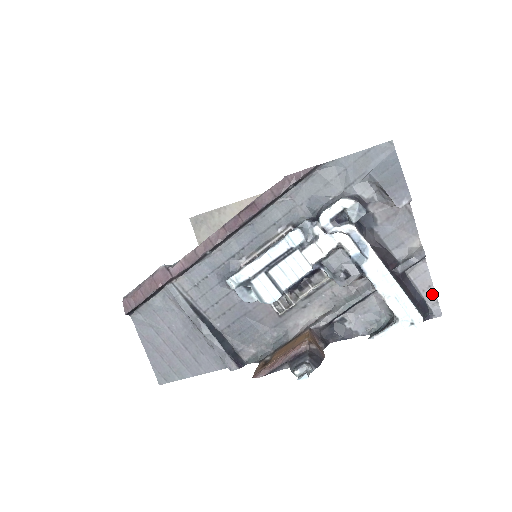
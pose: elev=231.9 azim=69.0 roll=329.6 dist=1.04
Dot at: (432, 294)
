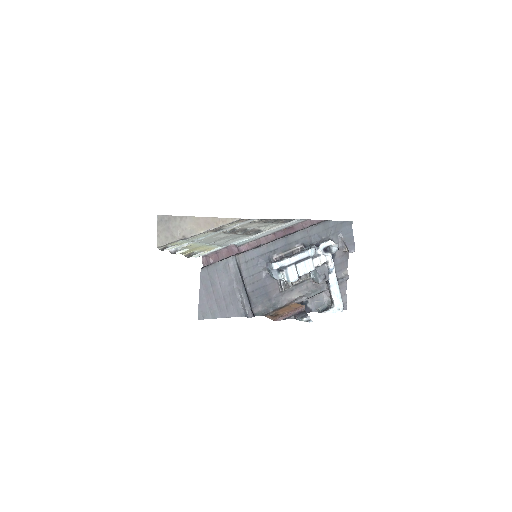
Dot at: (345, 298)
